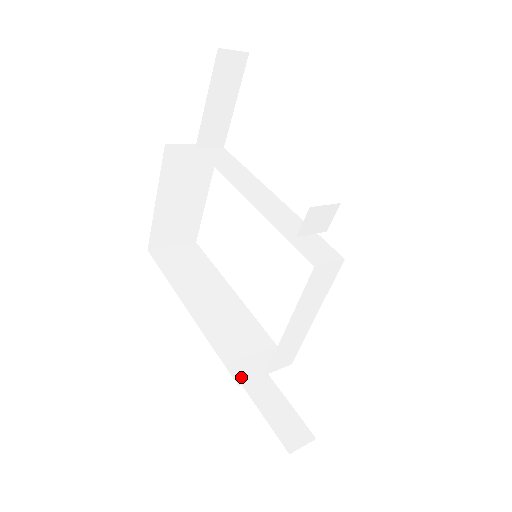
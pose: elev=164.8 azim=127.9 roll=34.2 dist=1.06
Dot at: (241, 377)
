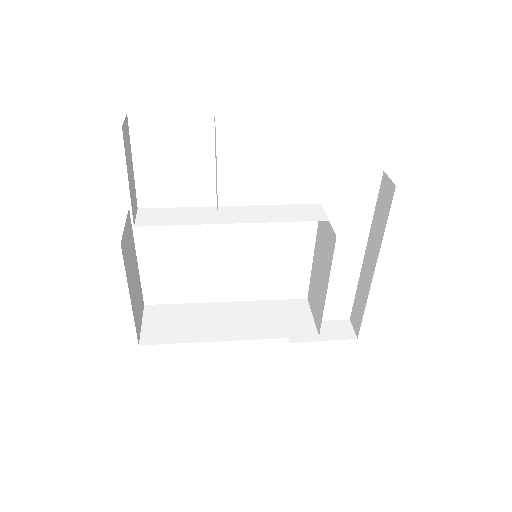
Dot at: (311, 332)
